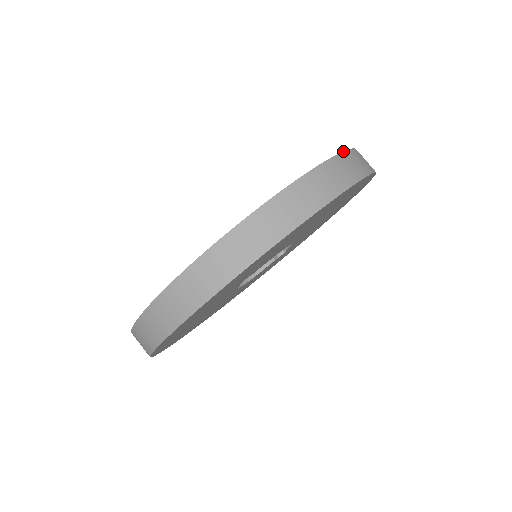
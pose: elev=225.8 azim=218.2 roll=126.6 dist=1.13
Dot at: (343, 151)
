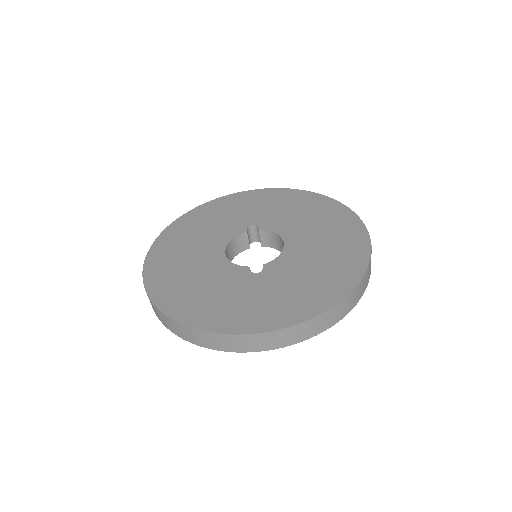
Dot at: occluded
